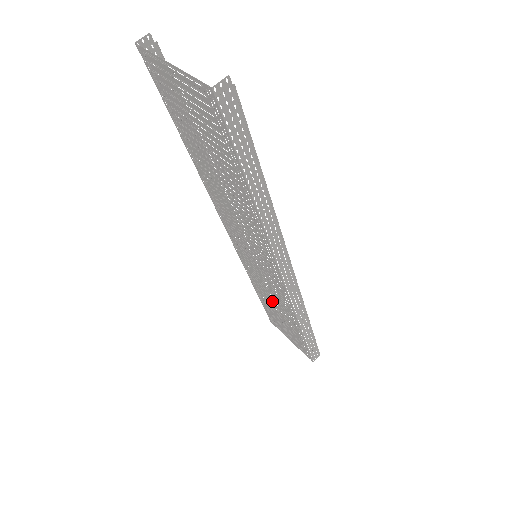
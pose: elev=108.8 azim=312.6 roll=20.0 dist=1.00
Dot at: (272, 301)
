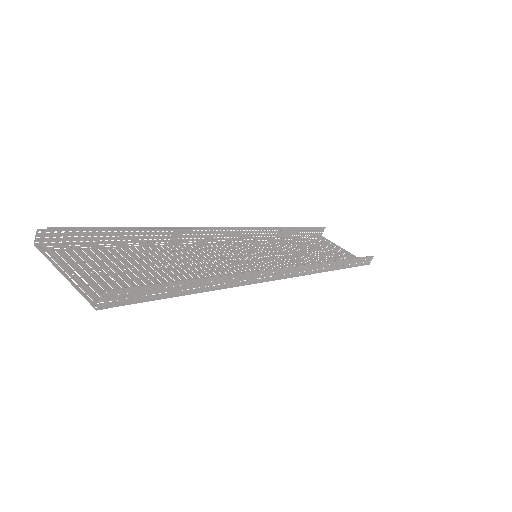
Dot at: (301, 252)
